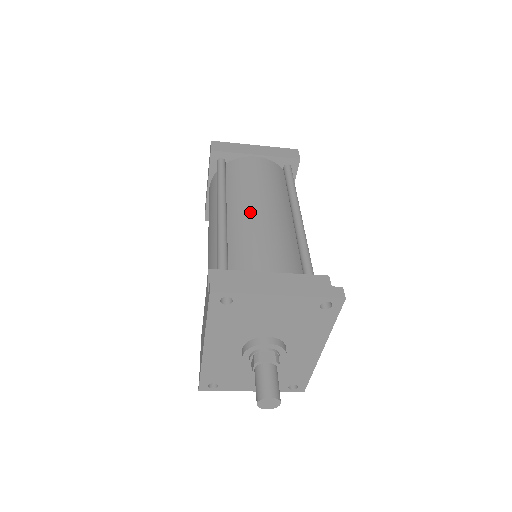
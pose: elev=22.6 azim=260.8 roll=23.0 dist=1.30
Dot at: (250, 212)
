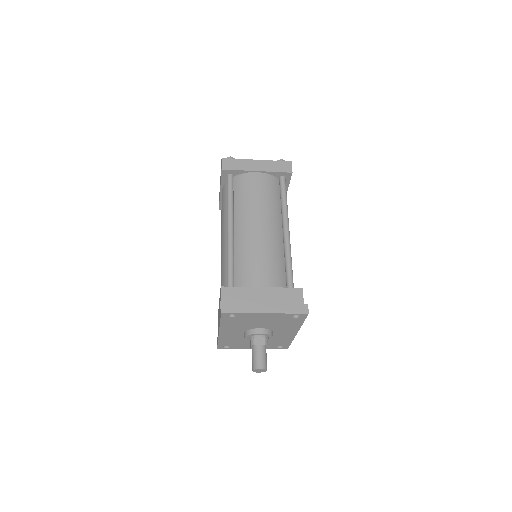
Dot at: (250, 231)
